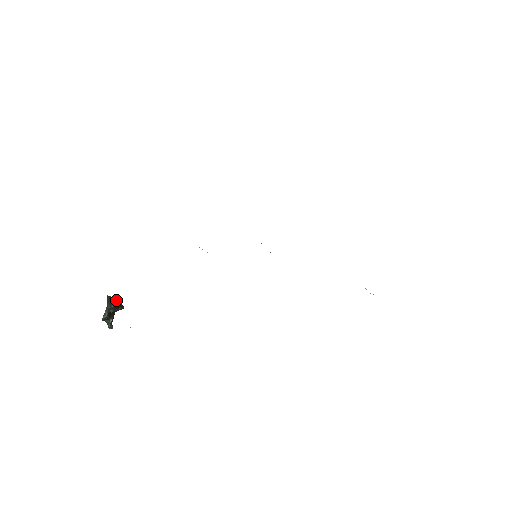
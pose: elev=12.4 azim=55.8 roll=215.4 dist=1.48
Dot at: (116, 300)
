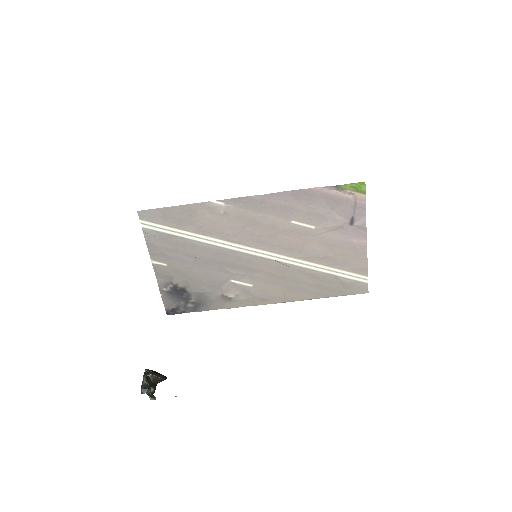
Dot at: (158, 373)
